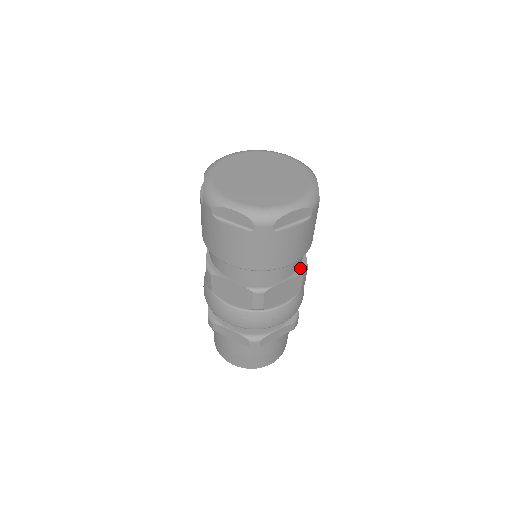
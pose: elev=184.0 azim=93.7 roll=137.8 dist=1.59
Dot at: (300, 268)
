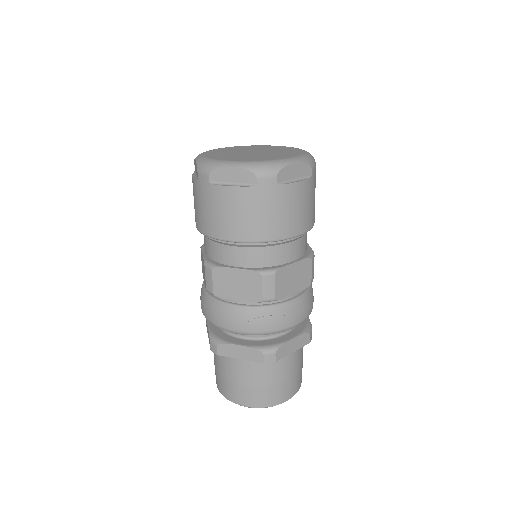
Dot at: (307, 253)
